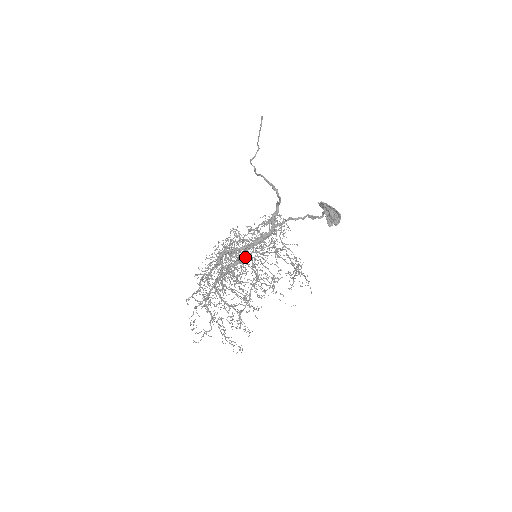
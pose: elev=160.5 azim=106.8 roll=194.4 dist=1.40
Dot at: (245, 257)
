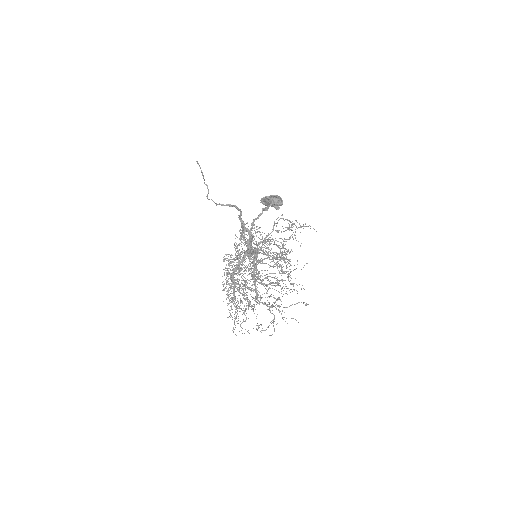
Dot at: occluded
